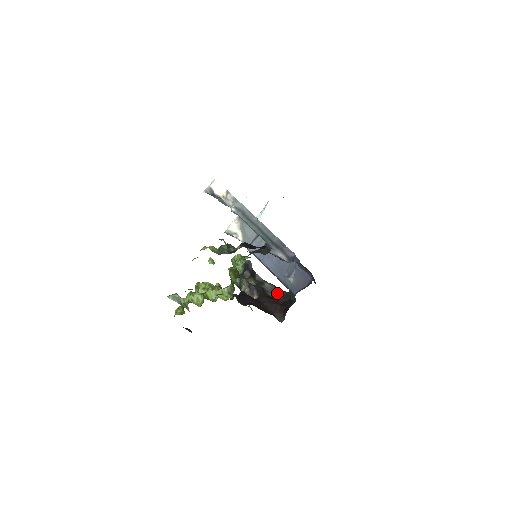
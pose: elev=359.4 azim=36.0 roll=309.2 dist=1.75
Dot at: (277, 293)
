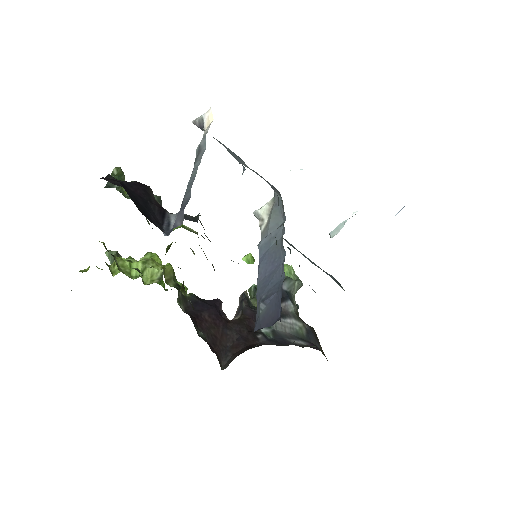
Dot at: (287, 337)
